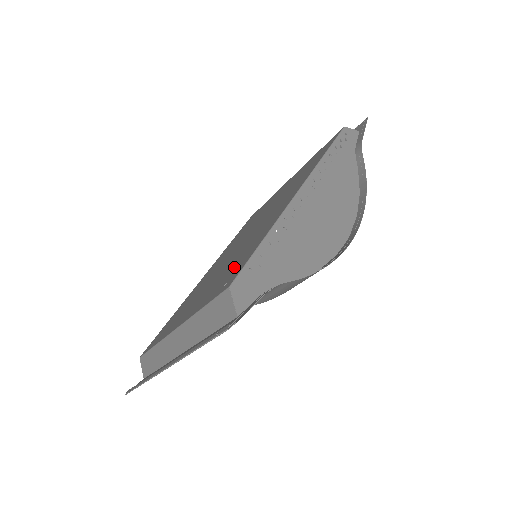
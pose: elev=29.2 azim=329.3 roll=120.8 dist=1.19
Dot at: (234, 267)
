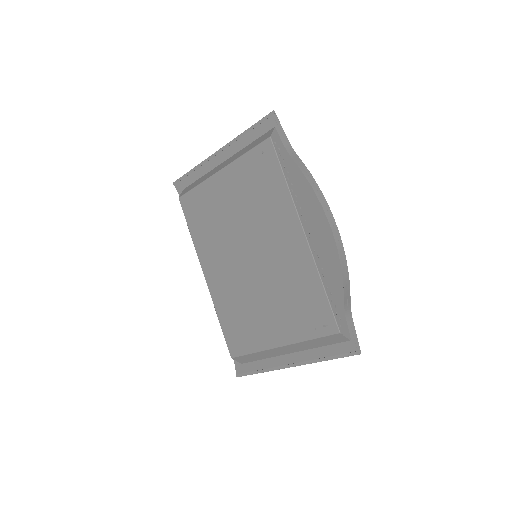
Dot at: (307, 306)
